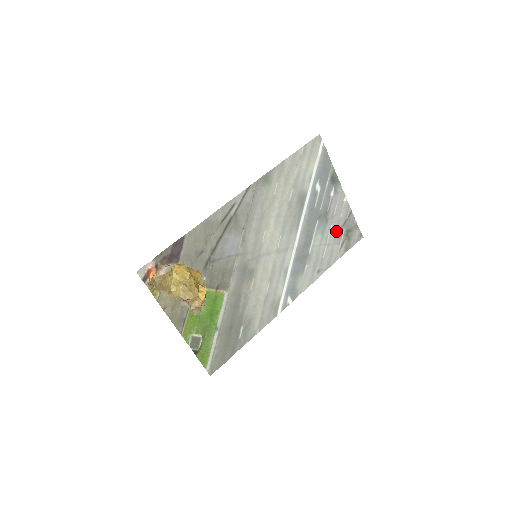
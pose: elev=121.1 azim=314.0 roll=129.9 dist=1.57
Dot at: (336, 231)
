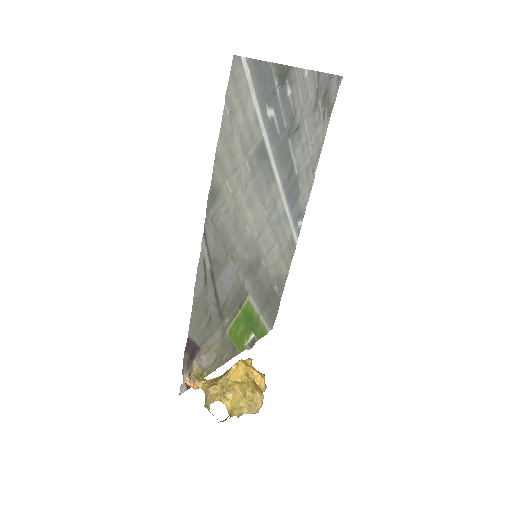
Dot at: (312, 117)
